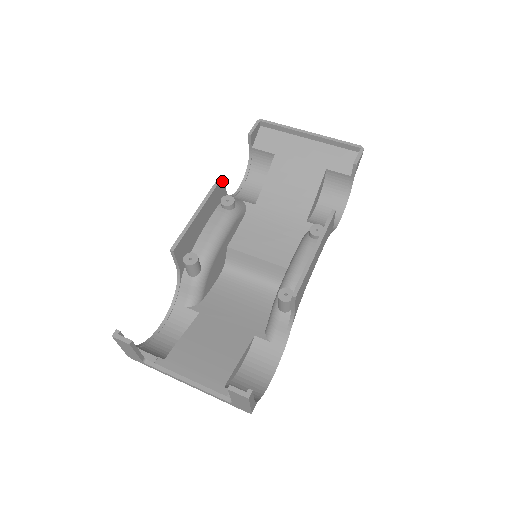
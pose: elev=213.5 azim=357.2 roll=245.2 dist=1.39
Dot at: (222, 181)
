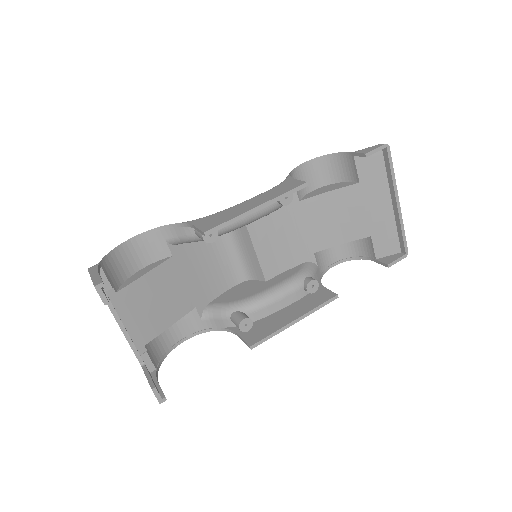
Dot at: (302, 186)
